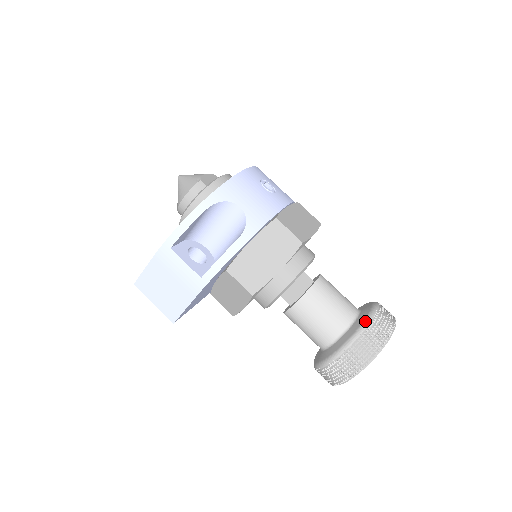
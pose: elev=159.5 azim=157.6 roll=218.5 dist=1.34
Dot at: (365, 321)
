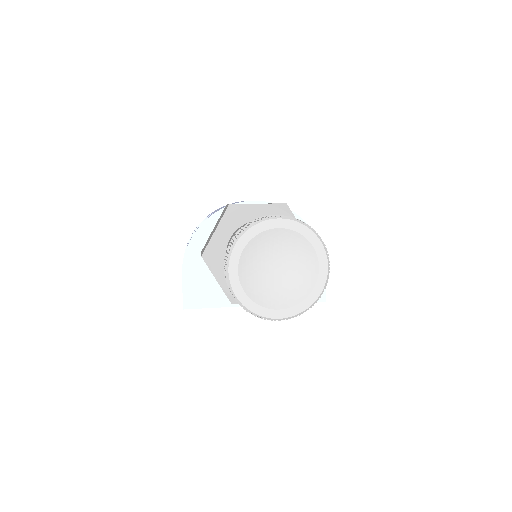
Dot at: occluded
